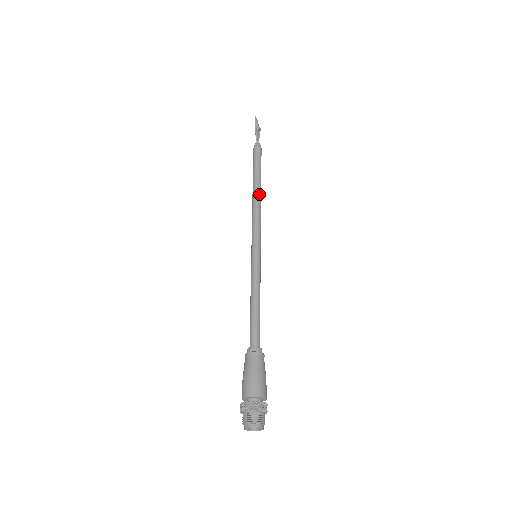
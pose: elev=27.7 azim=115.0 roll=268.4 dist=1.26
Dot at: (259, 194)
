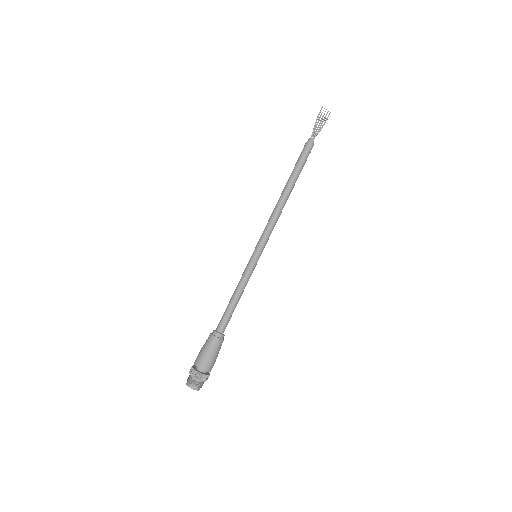
Dot at: (284, 197)
